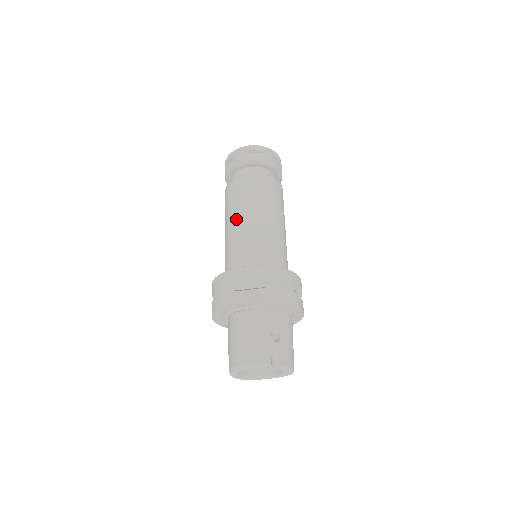
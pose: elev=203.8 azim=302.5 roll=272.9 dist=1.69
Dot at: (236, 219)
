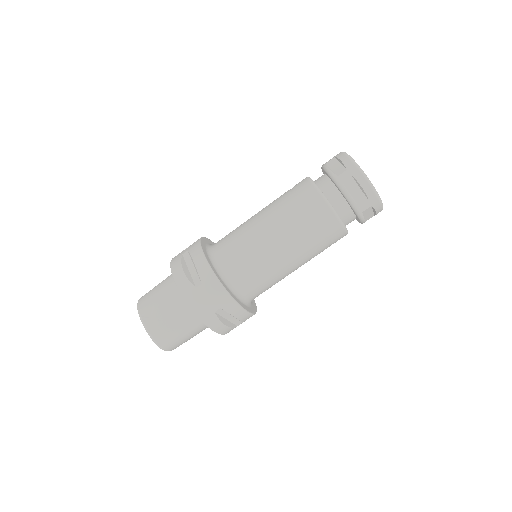
Dot at: (290, 254)
